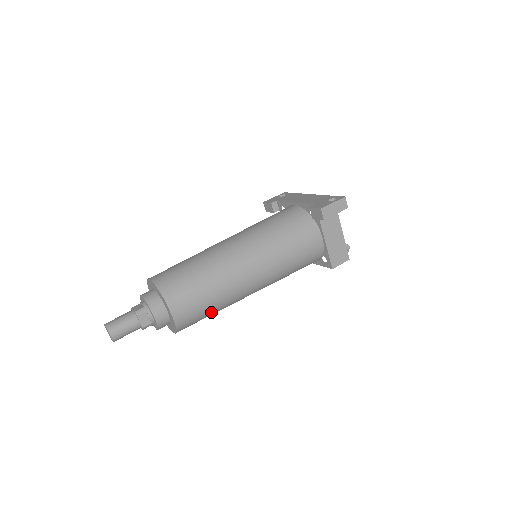
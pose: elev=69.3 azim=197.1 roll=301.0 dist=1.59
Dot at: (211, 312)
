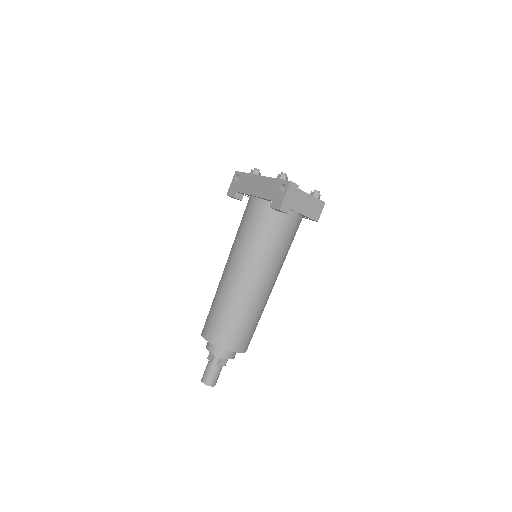
Dot at: occluded
